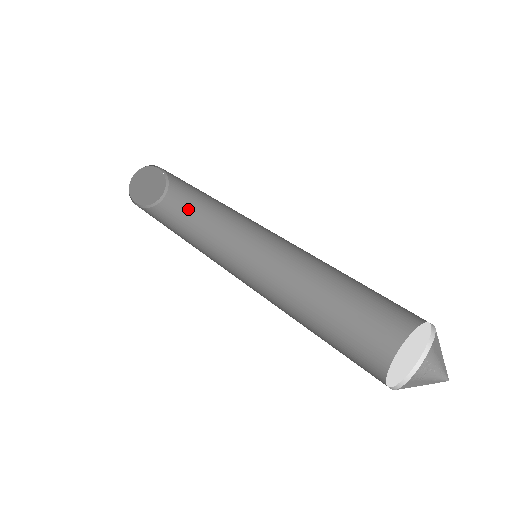
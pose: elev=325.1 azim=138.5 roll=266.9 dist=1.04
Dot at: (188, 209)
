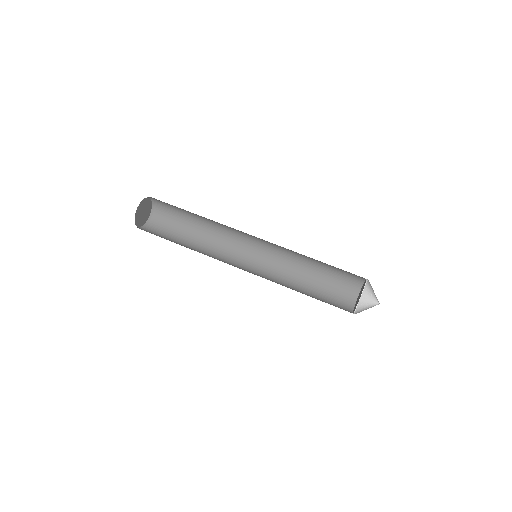
Dot at: (181, 216)
